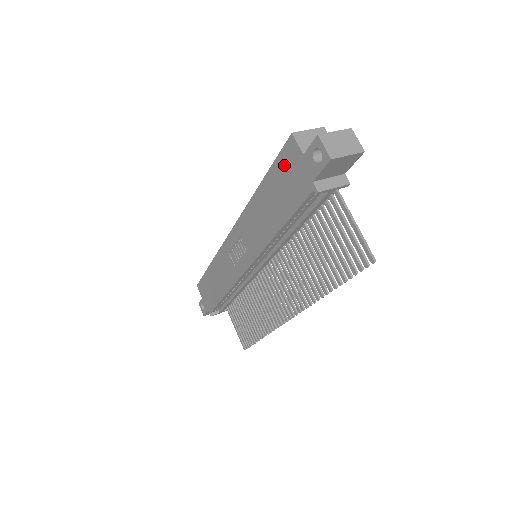
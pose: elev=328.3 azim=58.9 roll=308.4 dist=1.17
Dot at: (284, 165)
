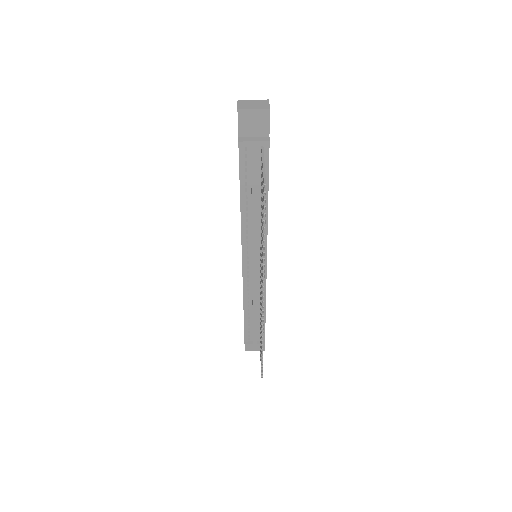
Dot at: occluded
